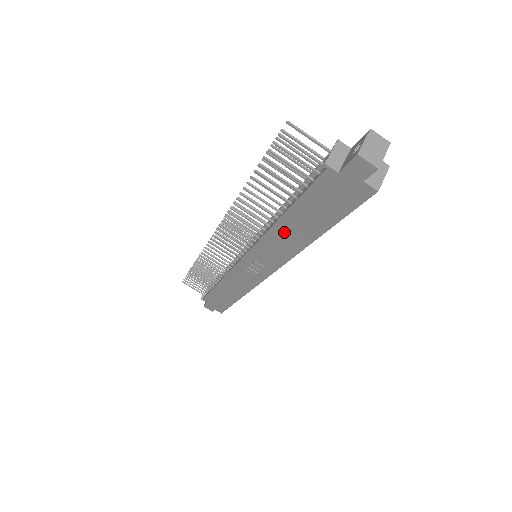
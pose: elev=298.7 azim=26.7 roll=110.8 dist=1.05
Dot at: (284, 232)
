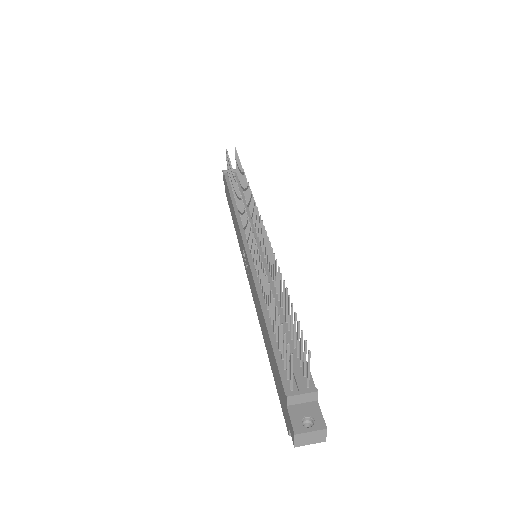
Dot at: (261, 315)
